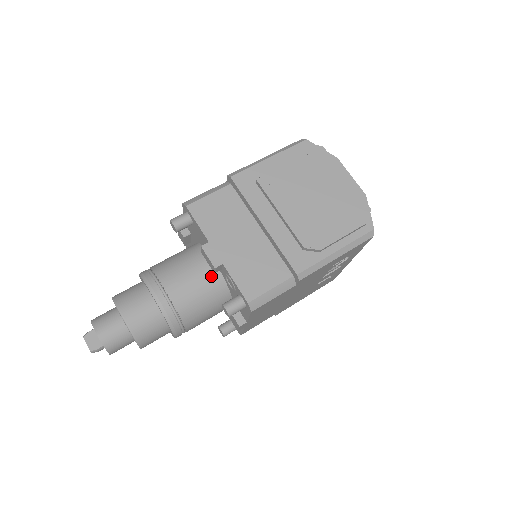
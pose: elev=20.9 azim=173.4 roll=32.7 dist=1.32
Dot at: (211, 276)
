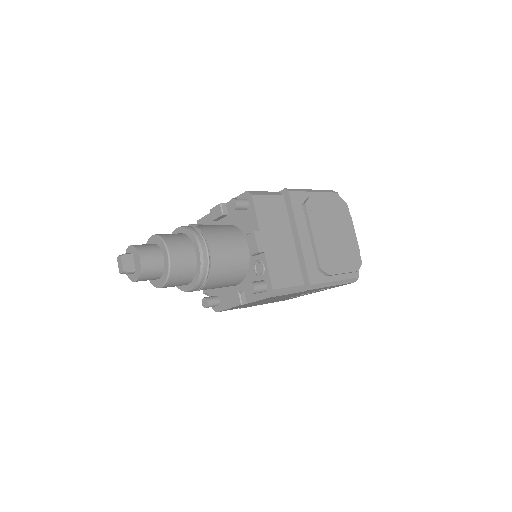
Dot at: (243, 256)
